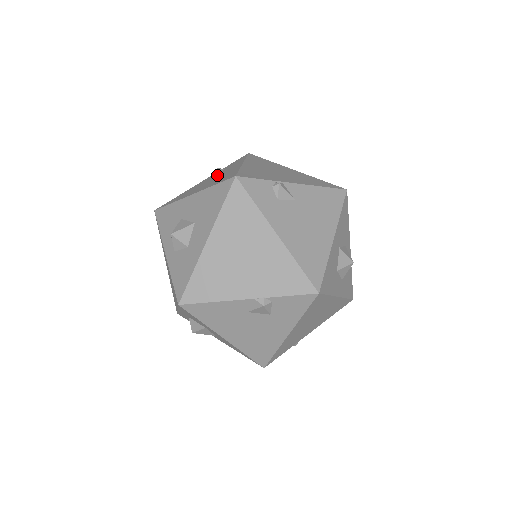
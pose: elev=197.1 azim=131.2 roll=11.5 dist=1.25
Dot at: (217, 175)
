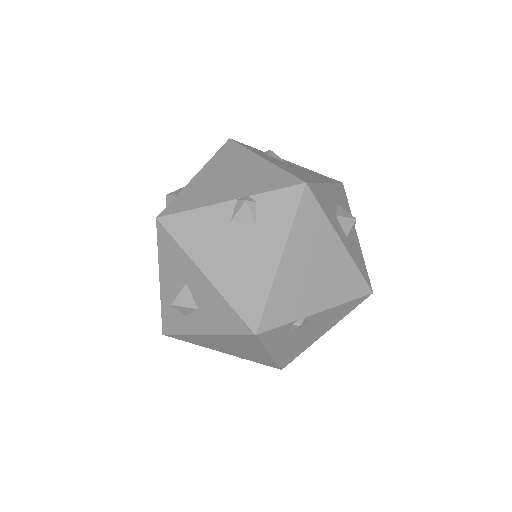
Dot at: occluded
